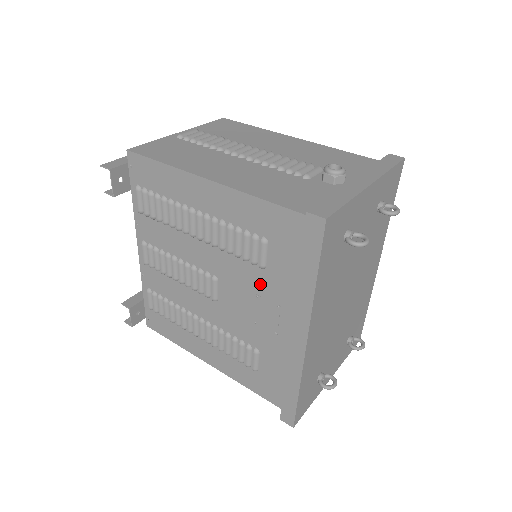
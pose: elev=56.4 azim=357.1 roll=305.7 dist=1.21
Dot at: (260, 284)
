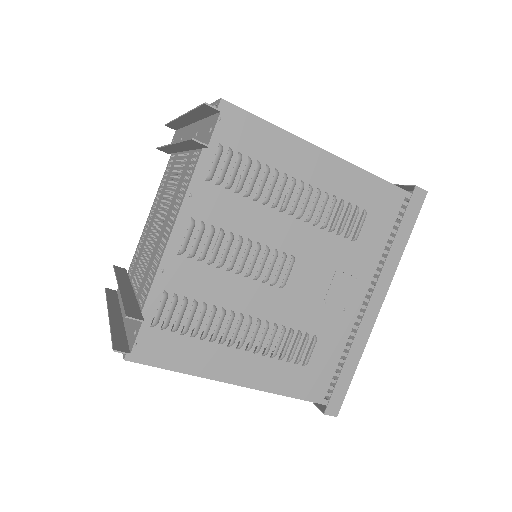
Dot at: (344, 258)
